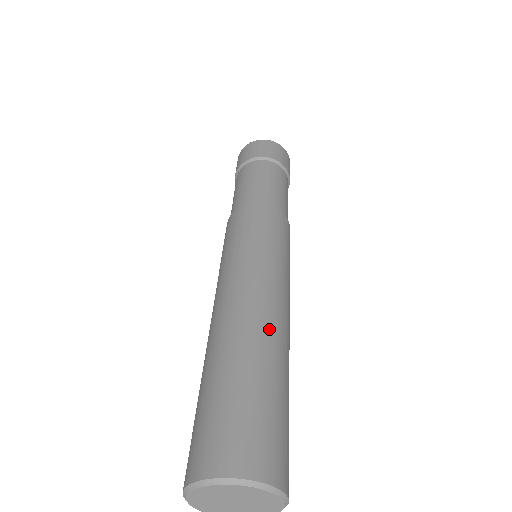
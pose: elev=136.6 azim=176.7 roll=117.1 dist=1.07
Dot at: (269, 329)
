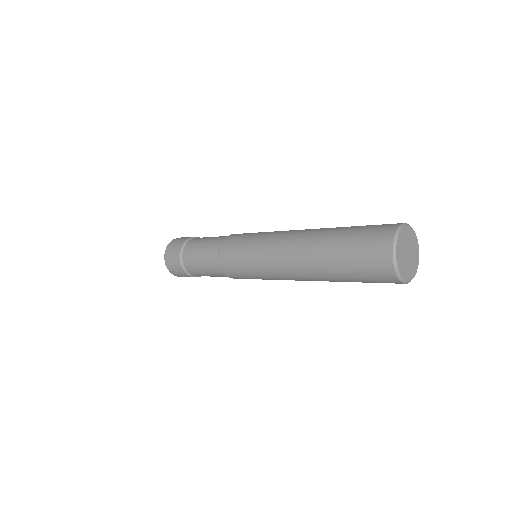
Dot at: occluded
